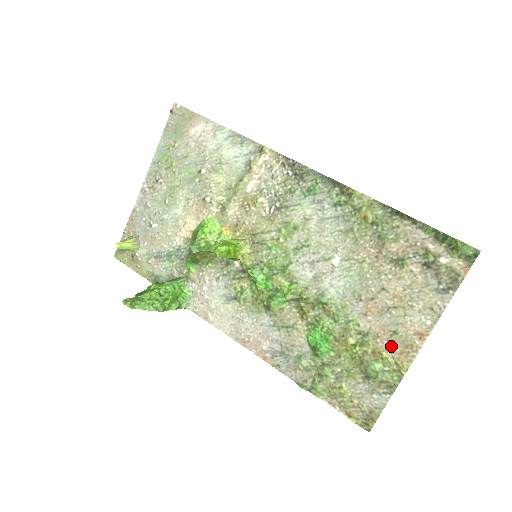
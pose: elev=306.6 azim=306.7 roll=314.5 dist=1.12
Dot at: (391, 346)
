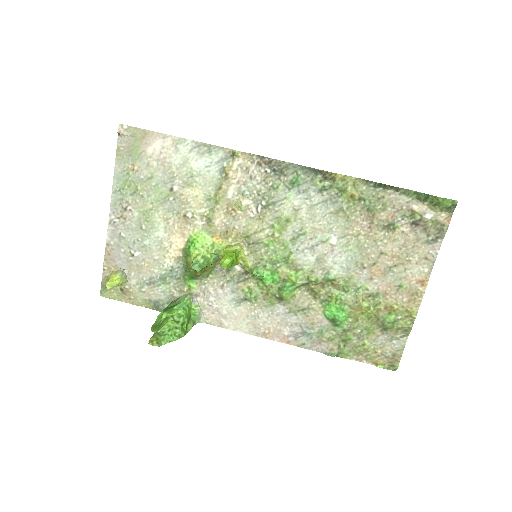
Dot at: (399, 298)
